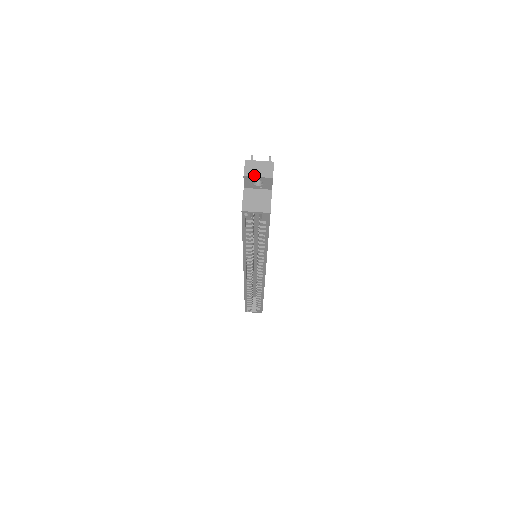
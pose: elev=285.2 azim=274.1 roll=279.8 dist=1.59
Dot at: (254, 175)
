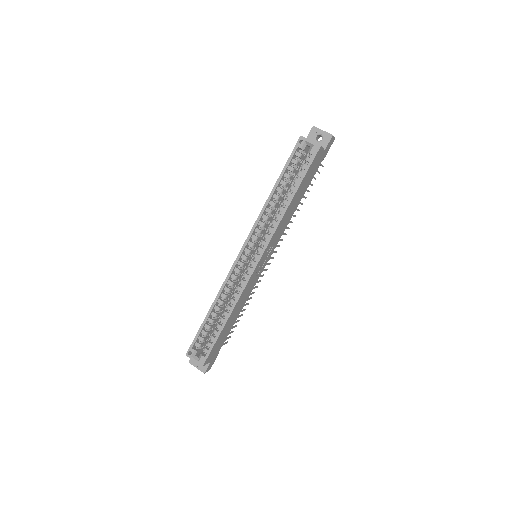
Dot at: (320, 129)
